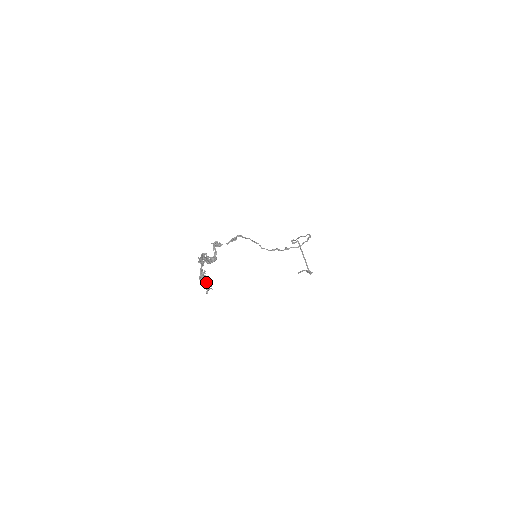
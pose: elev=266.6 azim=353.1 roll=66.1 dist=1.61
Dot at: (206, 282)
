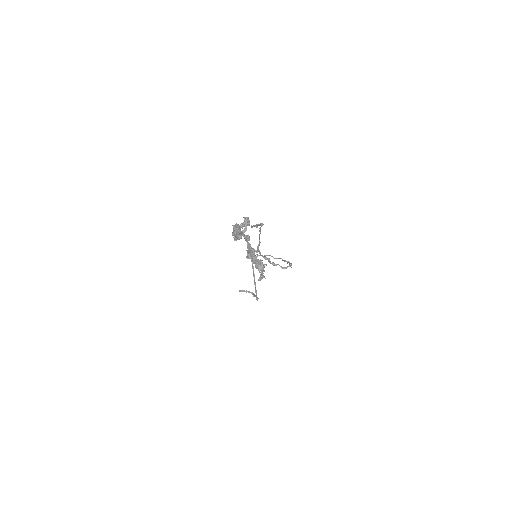
Dot at: (262, 265)
